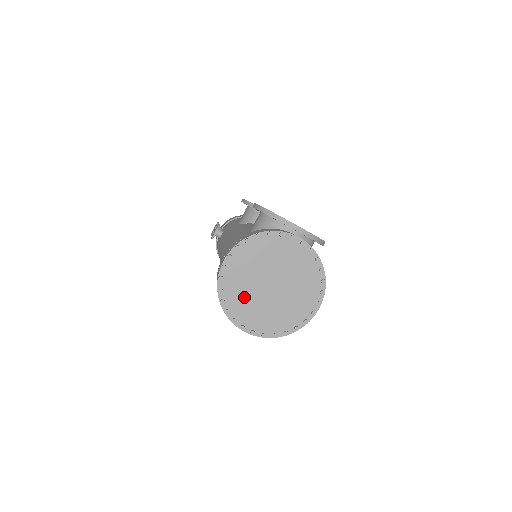
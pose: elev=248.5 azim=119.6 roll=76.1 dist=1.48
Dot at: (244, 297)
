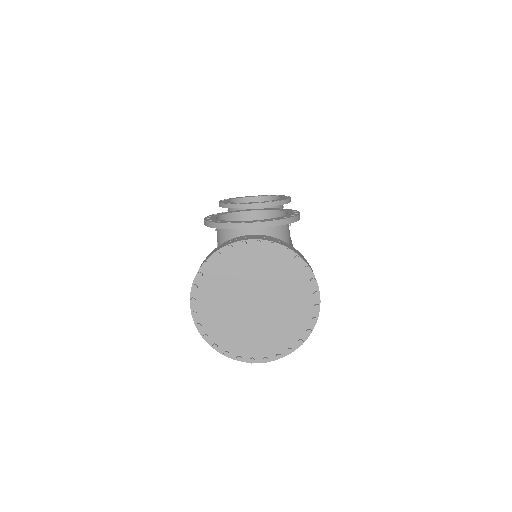
Dot at: (234, 330)
